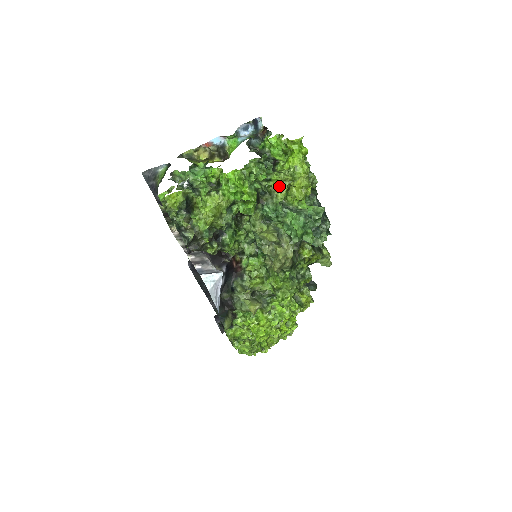
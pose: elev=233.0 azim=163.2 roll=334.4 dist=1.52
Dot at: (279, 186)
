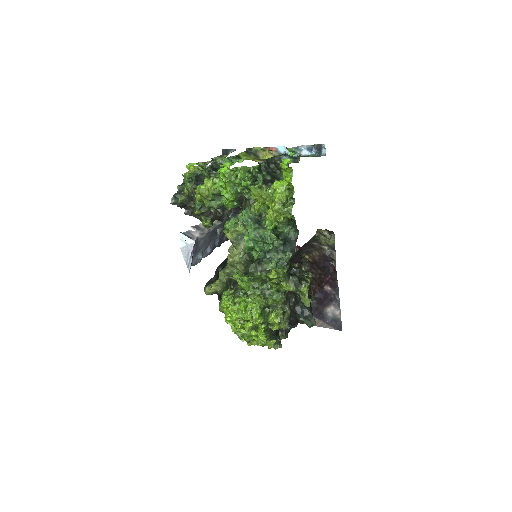
Dot at: (255, 199)
